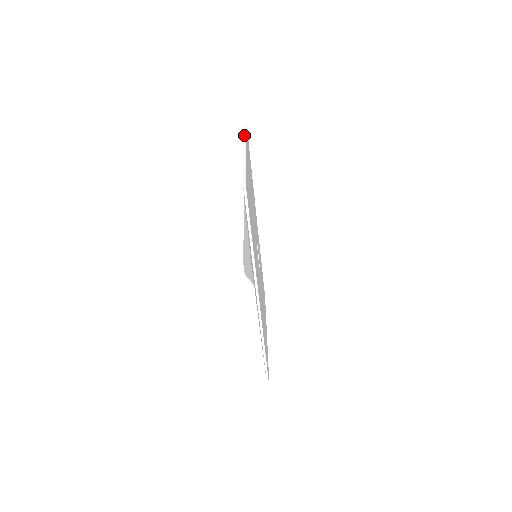
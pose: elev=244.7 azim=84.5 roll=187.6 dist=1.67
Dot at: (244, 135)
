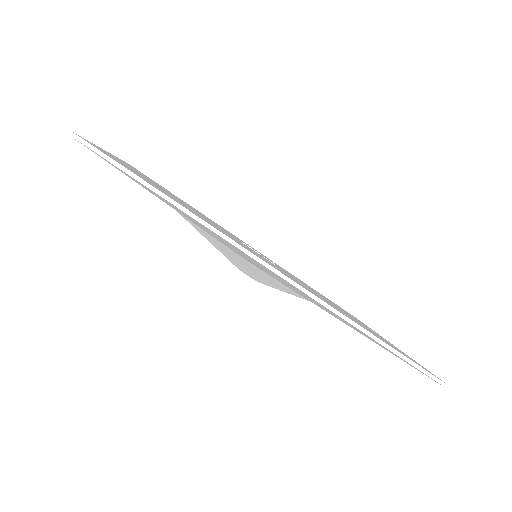
Dot at: occluded
